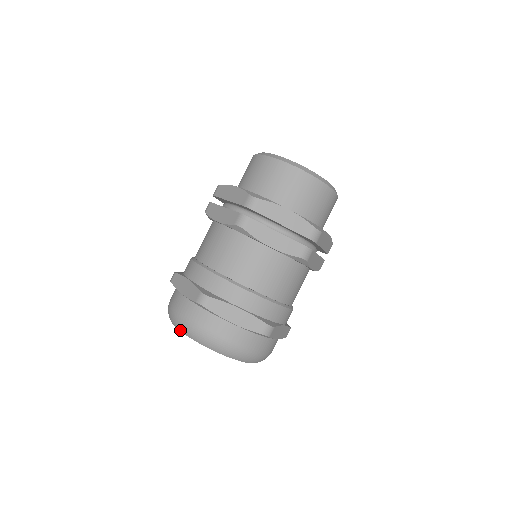
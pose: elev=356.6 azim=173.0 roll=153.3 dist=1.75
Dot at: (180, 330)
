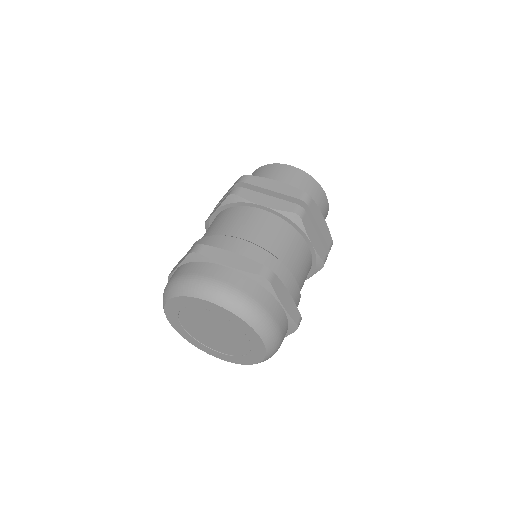
Dot at: (223, 306)
